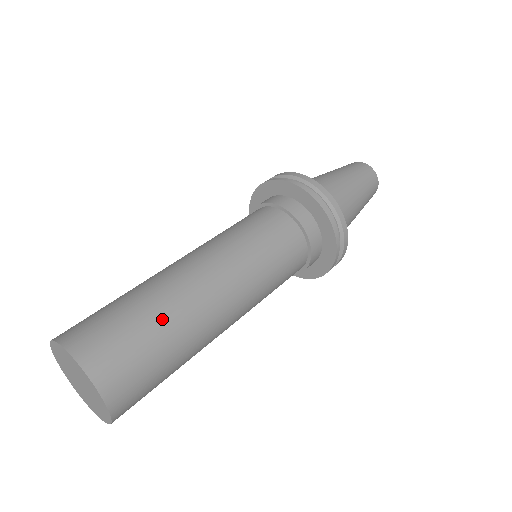
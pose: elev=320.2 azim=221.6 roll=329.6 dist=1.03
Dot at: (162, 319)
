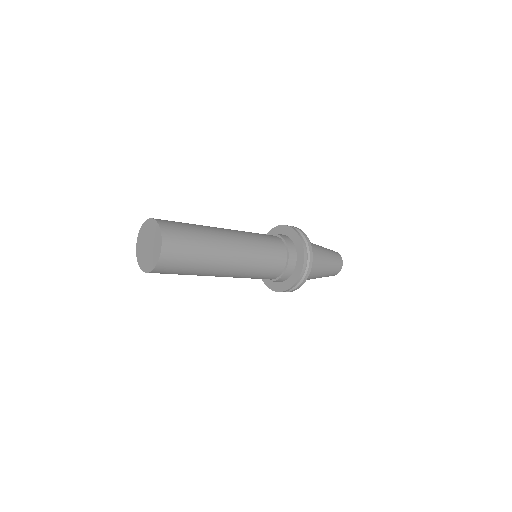
Dot at: (202, 236)
